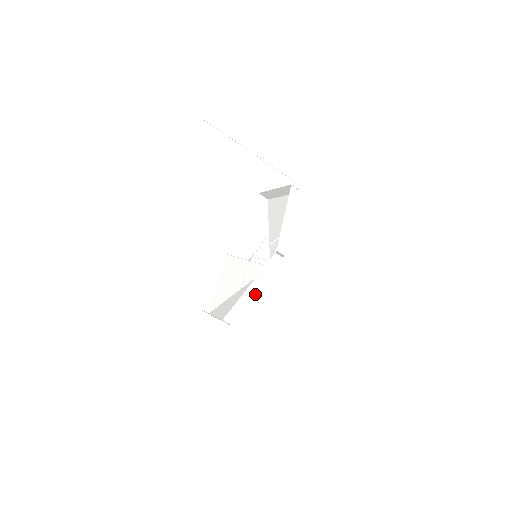
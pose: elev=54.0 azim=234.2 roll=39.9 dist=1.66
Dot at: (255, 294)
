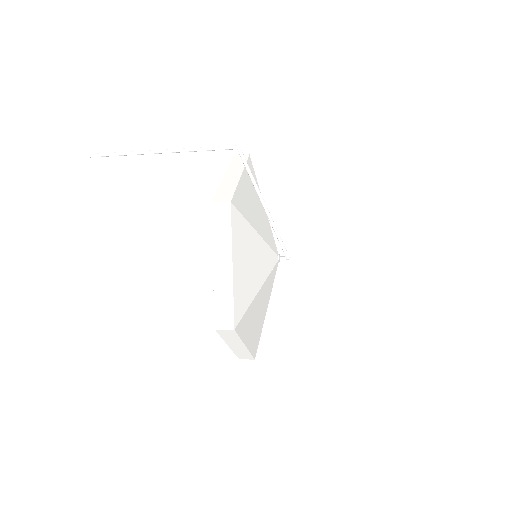
Dot at: (241, 347)
